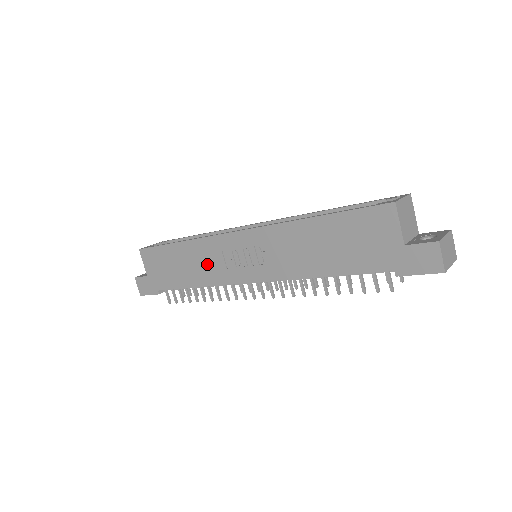
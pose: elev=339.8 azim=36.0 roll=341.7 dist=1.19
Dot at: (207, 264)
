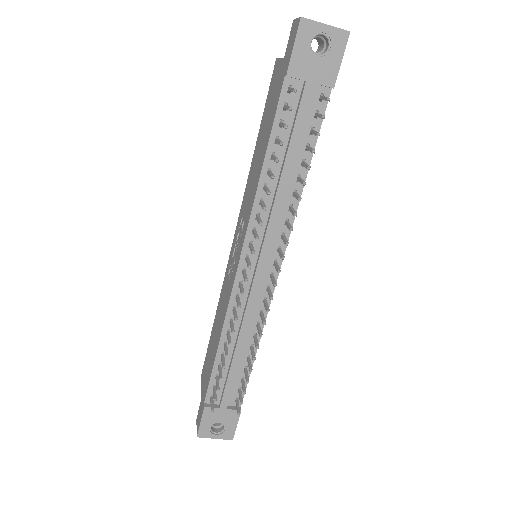
Dot at: (223, 304)
